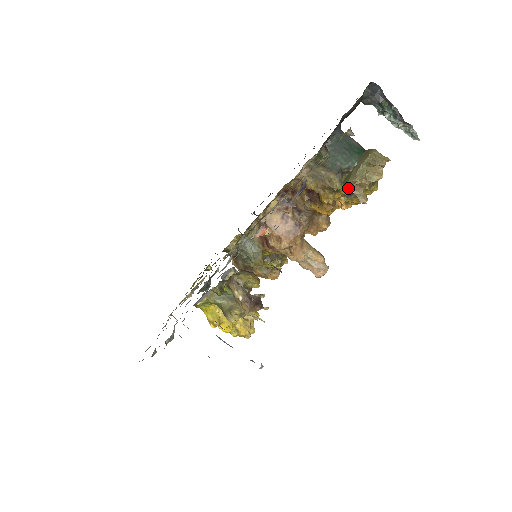
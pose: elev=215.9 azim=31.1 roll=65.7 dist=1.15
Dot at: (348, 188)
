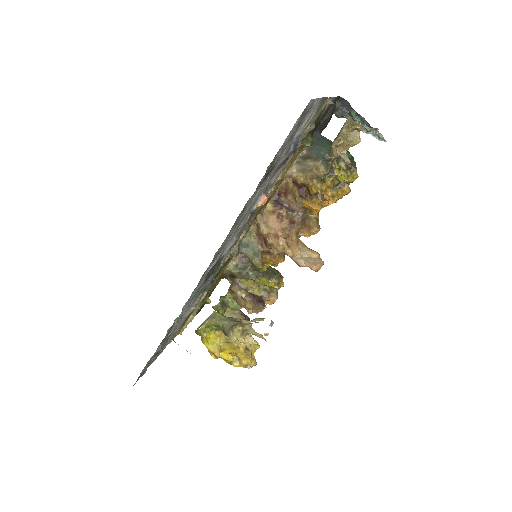
Dot at: (333, 150)
